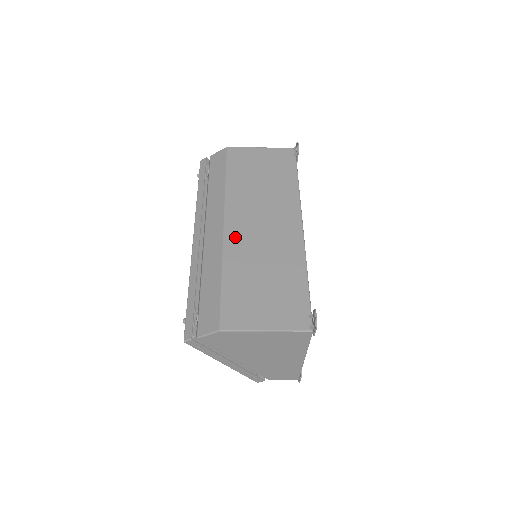
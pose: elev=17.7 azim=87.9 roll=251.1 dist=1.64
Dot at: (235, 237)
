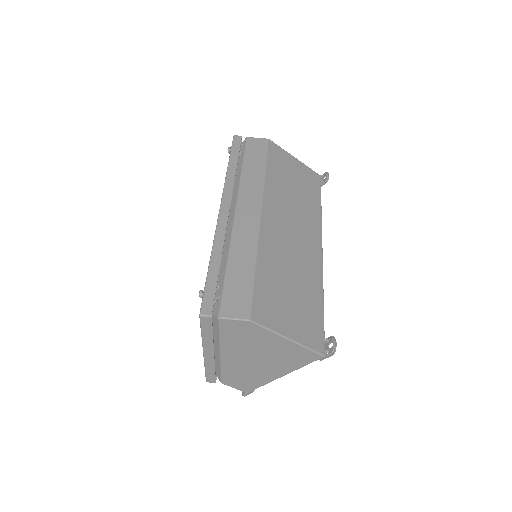
Dot at: (270, 231)
